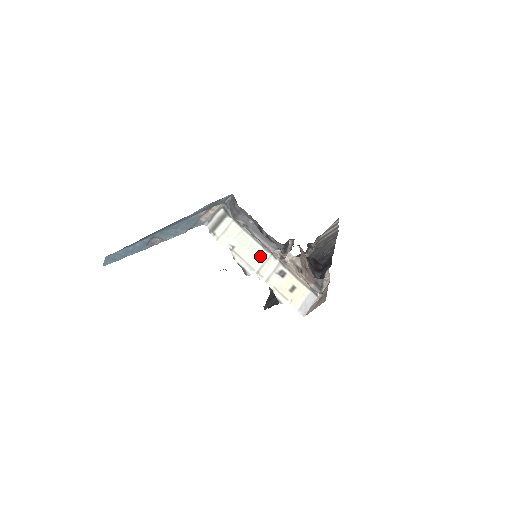
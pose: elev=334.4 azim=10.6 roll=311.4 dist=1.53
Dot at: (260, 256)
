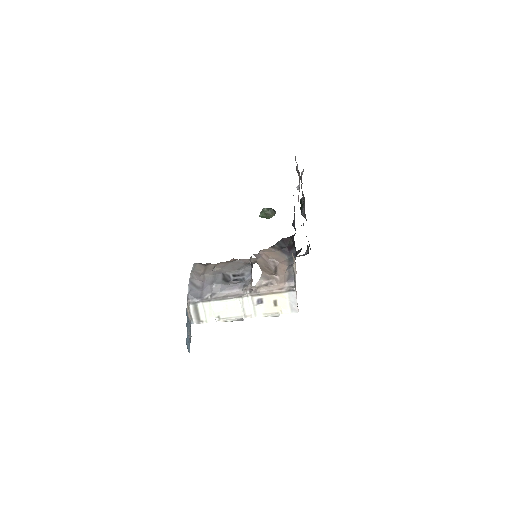
Dot at: (237, 305)
